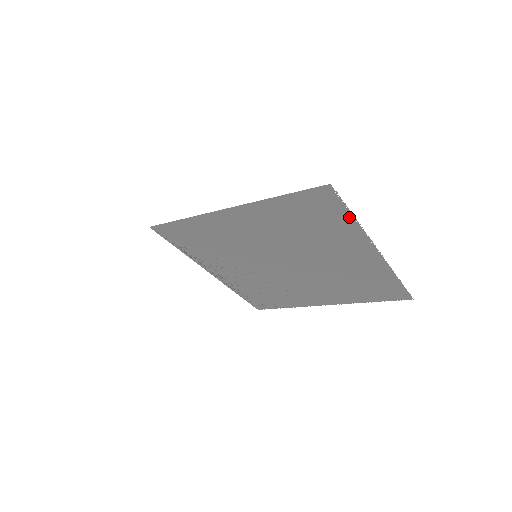
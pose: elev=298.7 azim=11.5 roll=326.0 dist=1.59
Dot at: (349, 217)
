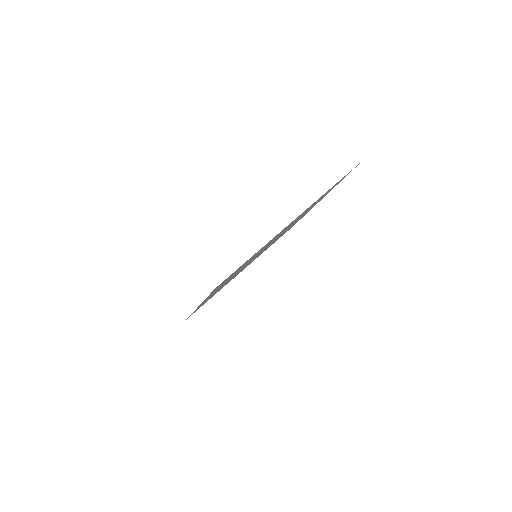
Dot at: (339, 182)
